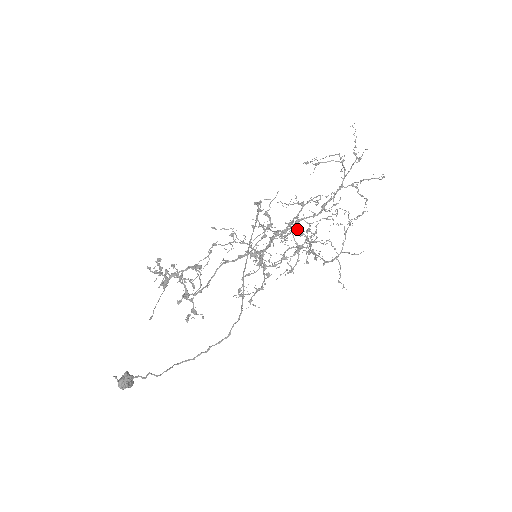
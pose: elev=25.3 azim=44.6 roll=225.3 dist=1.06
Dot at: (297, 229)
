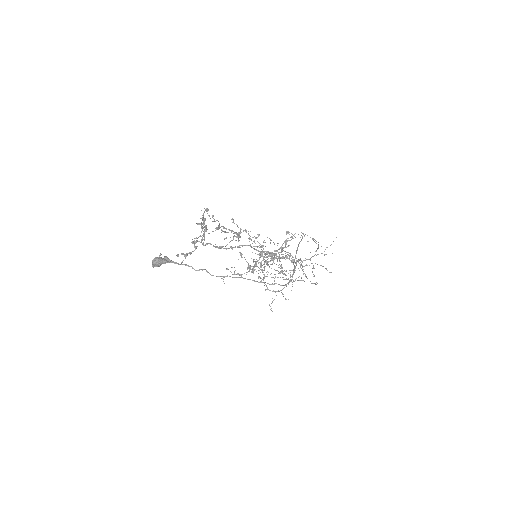
Dot at: occluded
